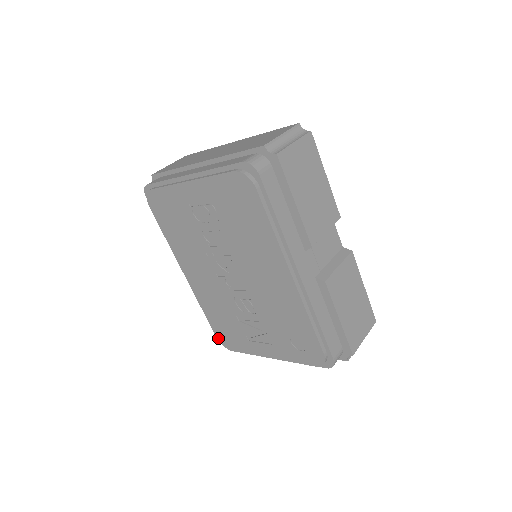
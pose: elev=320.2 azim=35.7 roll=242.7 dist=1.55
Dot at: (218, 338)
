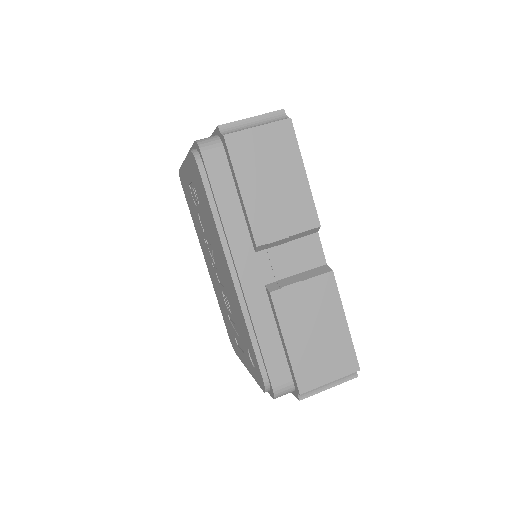
Dot at: (229, 336)
